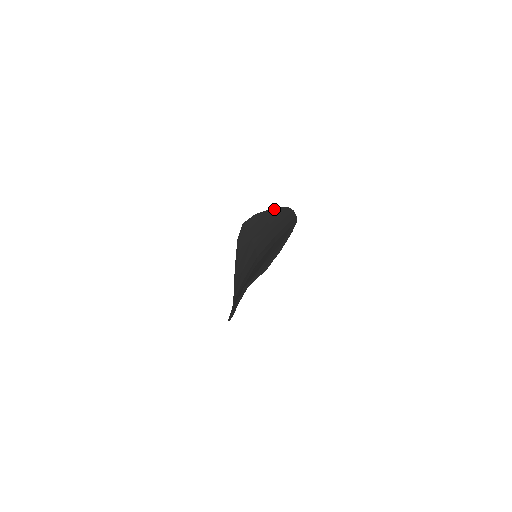
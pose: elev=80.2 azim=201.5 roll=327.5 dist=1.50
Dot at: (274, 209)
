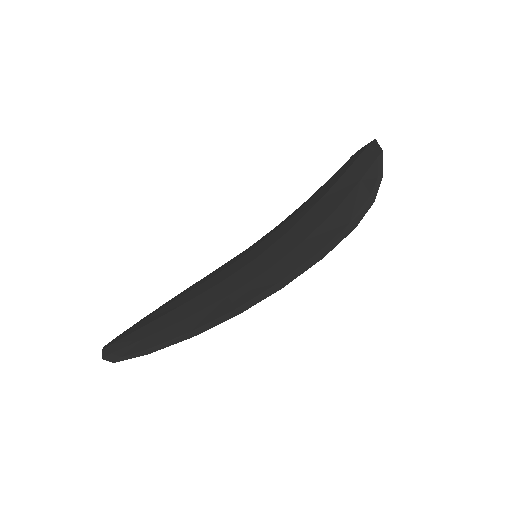
Dot at: (371, 192)
